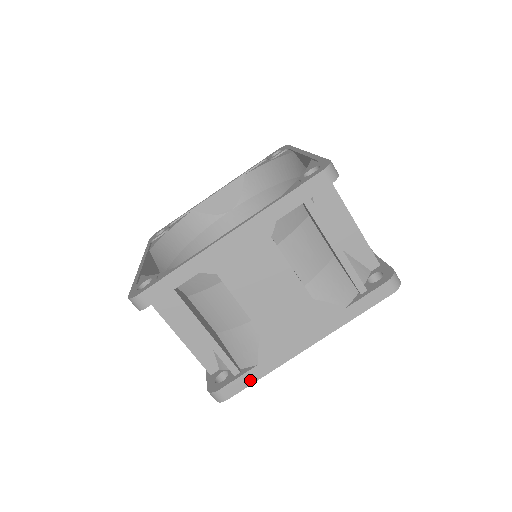
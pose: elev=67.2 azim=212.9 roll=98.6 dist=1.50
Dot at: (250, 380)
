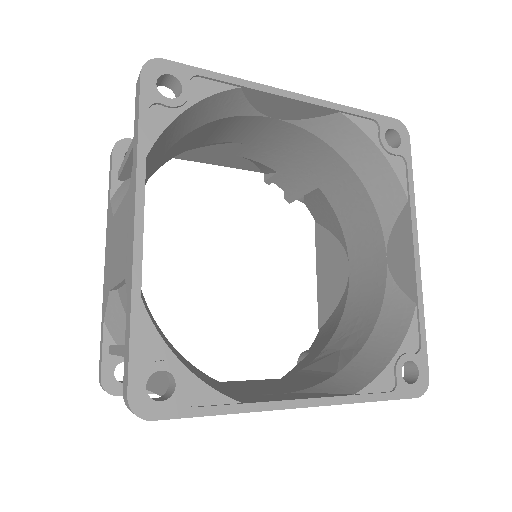
Dot at: occluded
